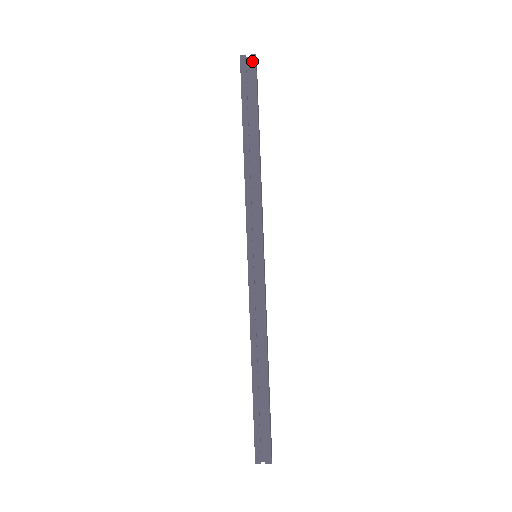
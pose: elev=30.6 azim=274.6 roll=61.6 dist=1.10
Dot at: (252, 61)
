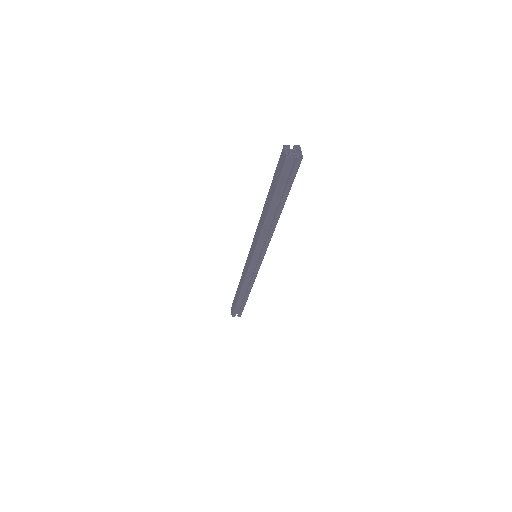
Dot at: (297, 163)
